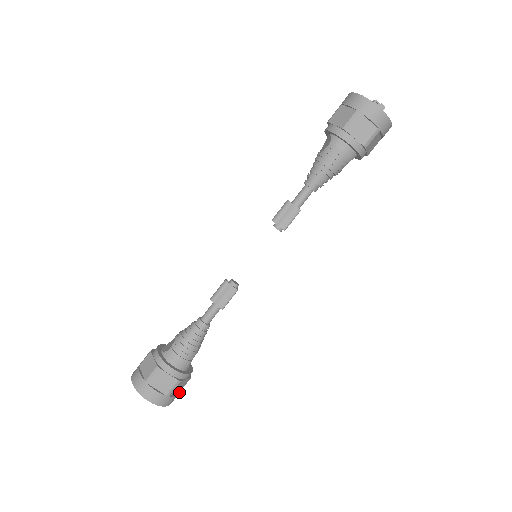
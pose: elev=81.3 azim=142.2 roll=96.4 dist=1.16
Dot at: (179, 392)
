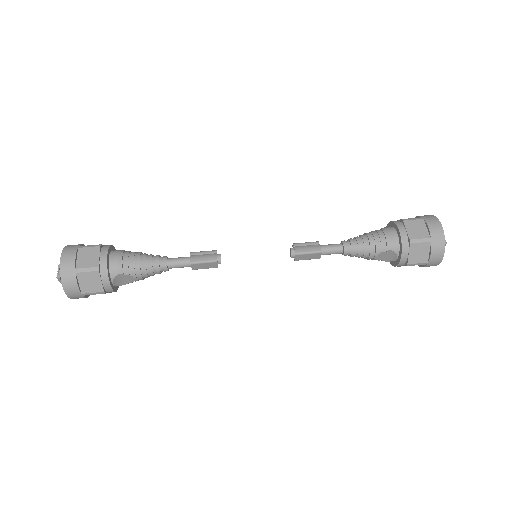
Dot at: (81, 293)
